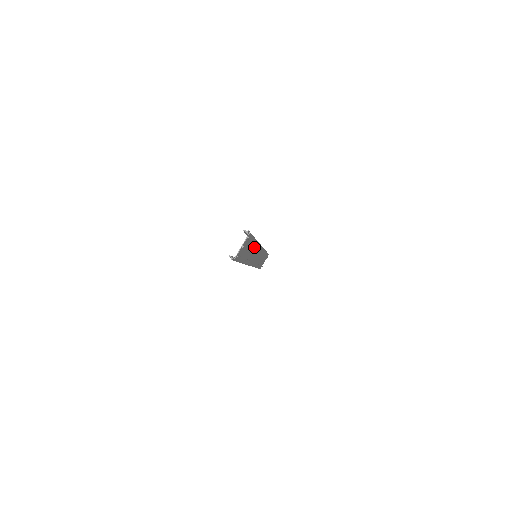
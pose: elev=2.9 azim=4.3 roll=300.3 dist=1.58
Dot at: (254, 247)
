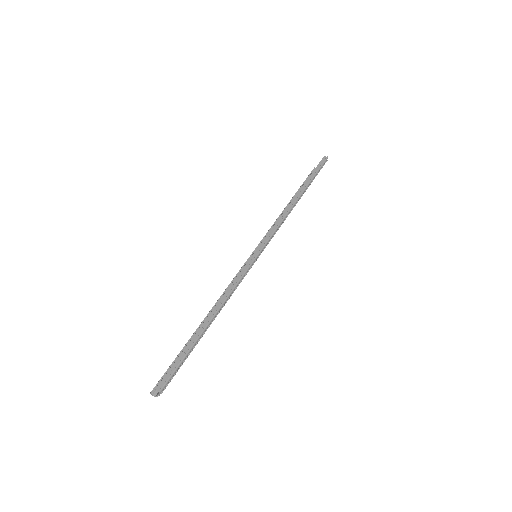
Dot at: occluded
